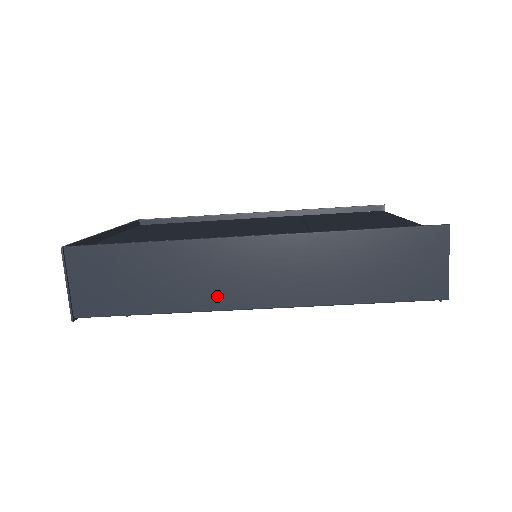
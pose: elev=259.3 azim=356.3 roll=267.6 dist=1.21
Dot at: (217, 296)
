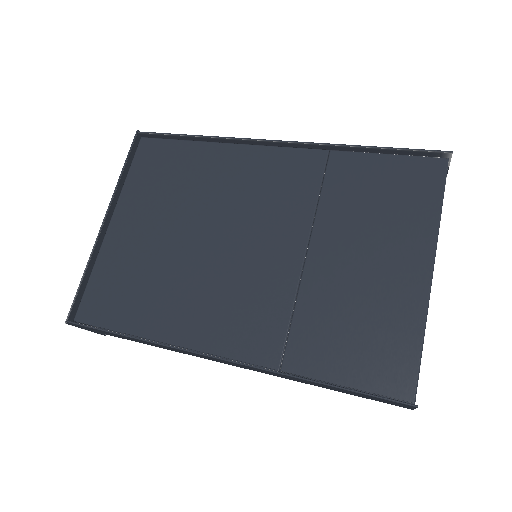
Dot at: occluded
